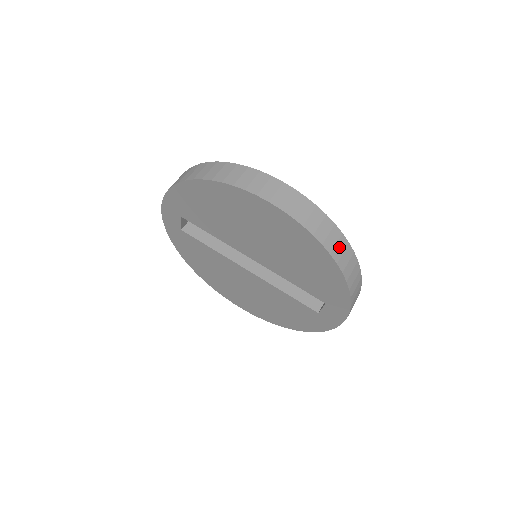
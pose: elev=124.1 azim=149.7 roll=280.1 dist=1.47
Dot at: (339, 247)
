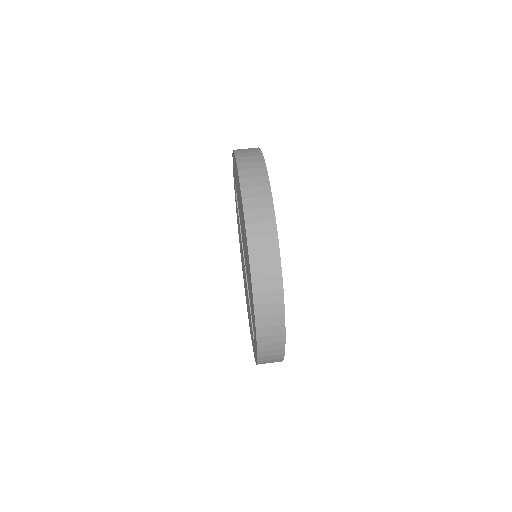
Dot at: (269, 296)
